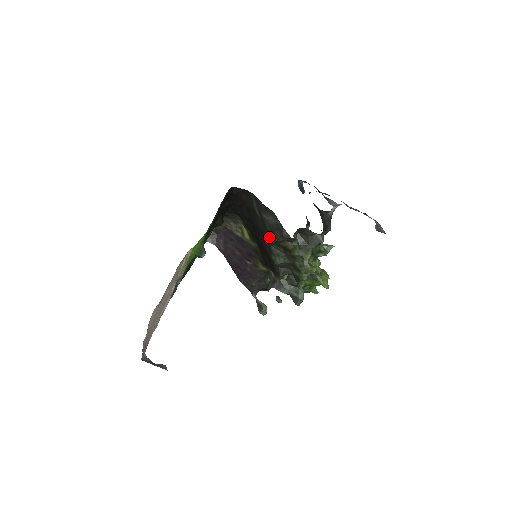
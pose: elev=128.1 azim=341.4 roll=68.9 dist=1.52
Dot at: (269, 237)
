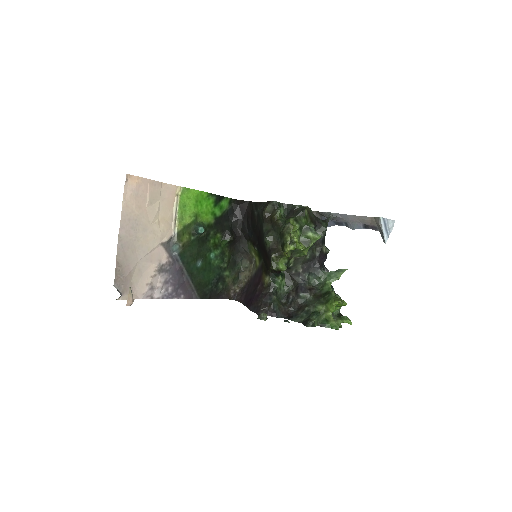
Dot at: (262, 222)
